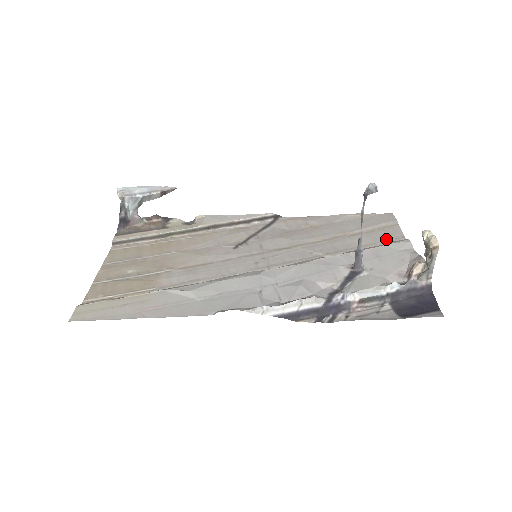
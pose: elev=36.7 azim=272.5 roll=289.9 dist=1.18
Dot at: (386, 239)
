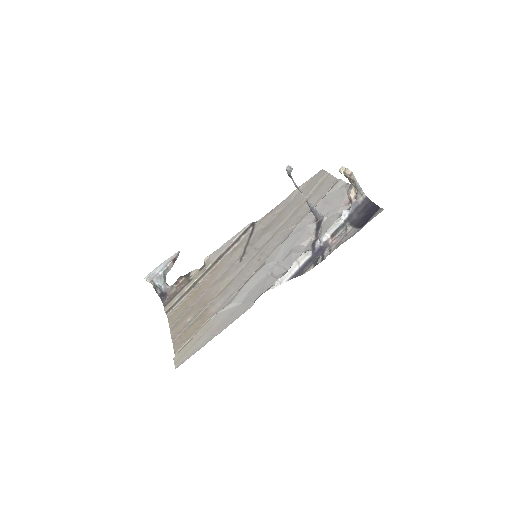
Dot at: (327, 189)
